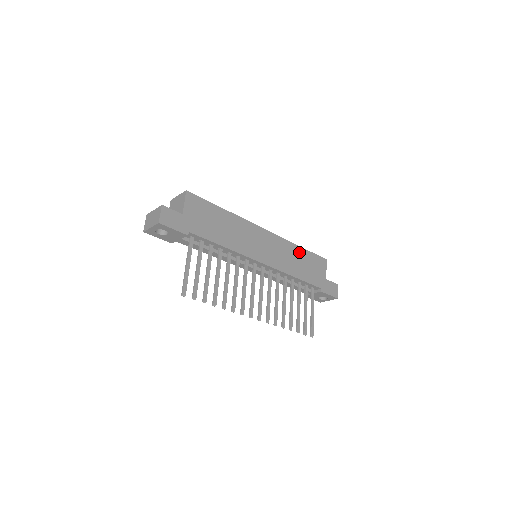
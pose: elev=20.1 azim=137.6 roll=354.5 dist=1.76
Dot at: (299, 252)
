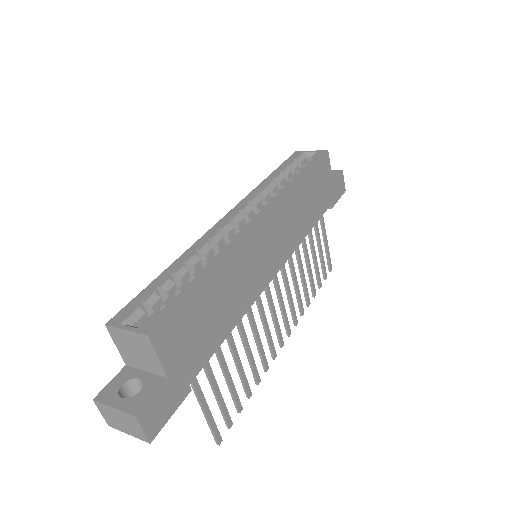
Dot at: (303, 188)
